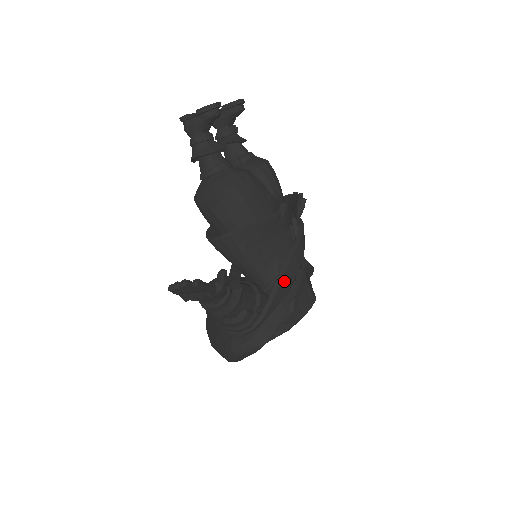
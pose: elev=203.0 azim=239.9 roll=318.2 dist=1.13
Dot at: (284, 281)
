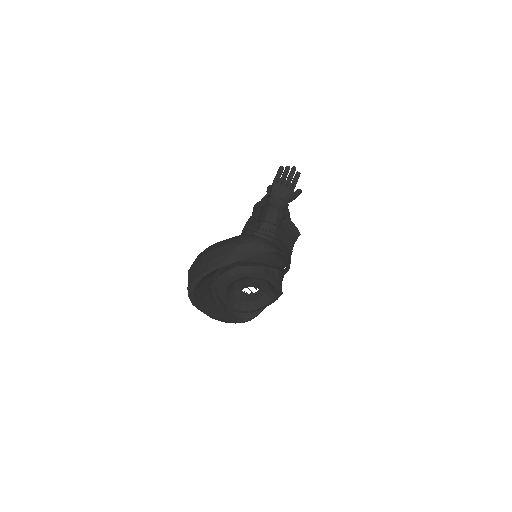
Dot at: (288, 253)
